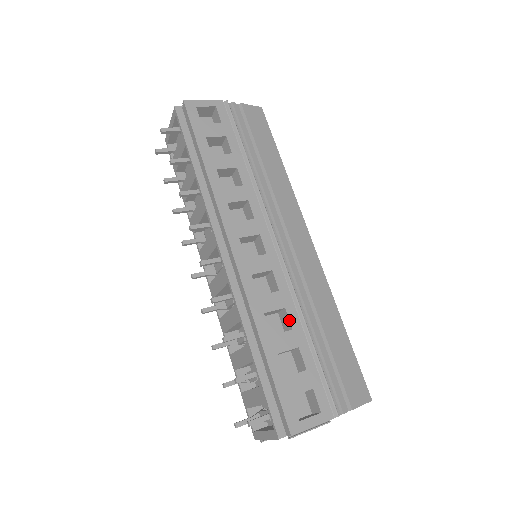
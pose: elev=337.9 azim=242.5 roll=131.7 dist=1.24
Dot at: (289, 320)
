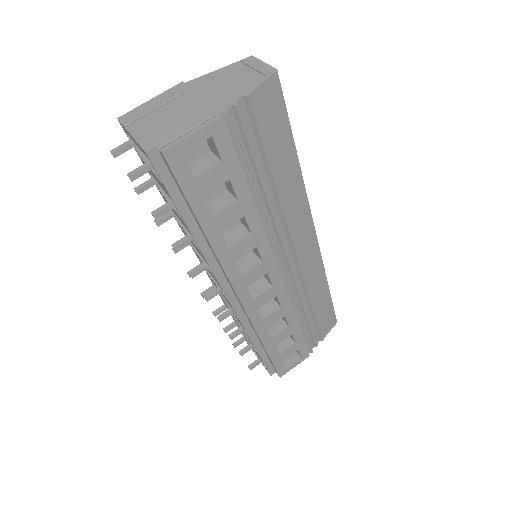
Dot at: (287, 322)
